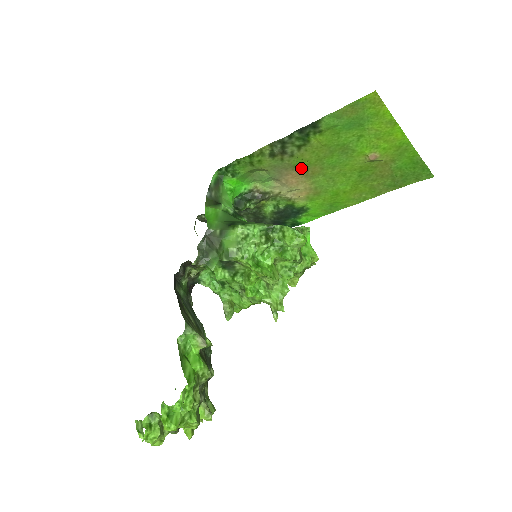
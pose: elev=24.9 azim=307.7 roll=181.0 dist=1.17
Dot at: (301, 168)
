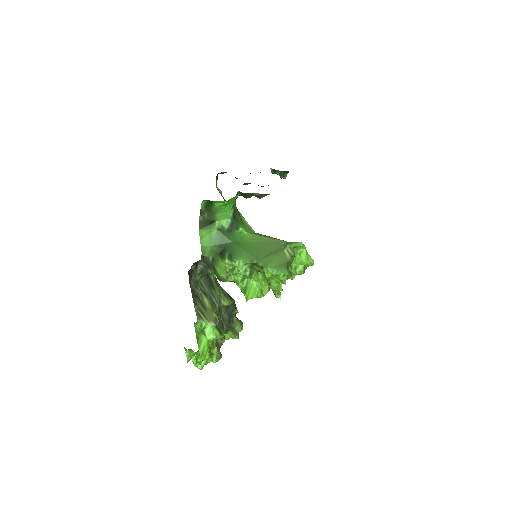
Dot at: occluded
